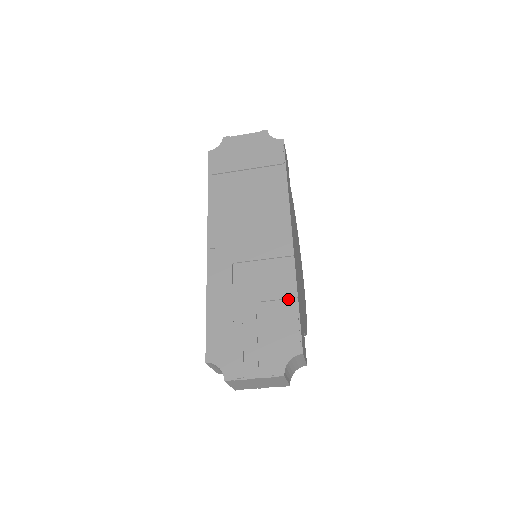
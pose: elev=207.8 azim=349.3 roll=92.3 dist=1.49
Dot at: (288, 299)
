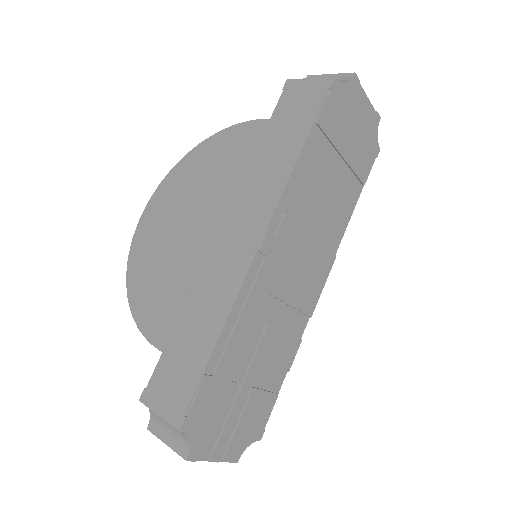
Dot at: (281, 370)
